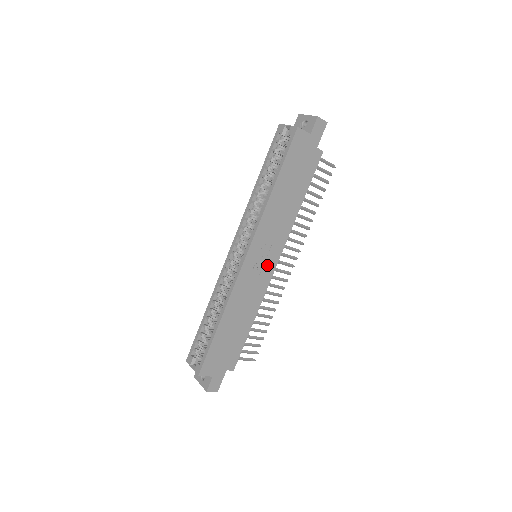
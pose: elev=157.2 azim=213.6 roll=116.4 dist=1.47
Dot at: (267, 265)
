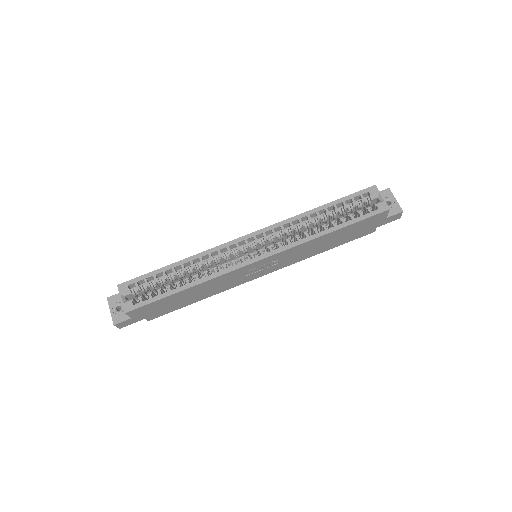
Dot at: (259, 272)
